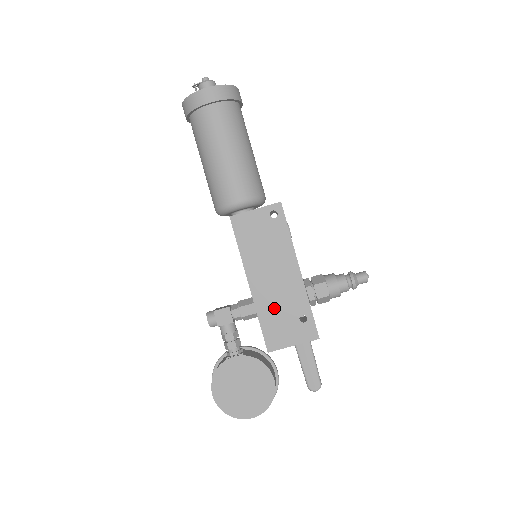
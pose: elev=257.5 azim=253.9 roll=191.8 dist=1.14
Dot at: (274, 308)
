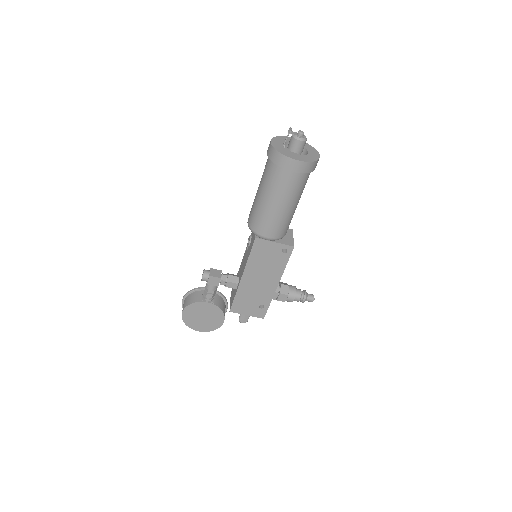
Dot at: (249, 295)
